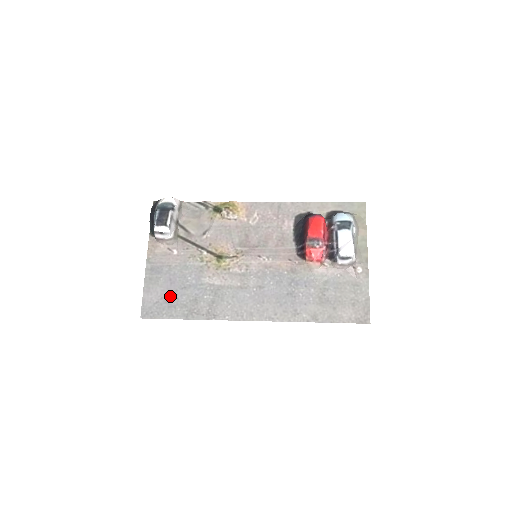
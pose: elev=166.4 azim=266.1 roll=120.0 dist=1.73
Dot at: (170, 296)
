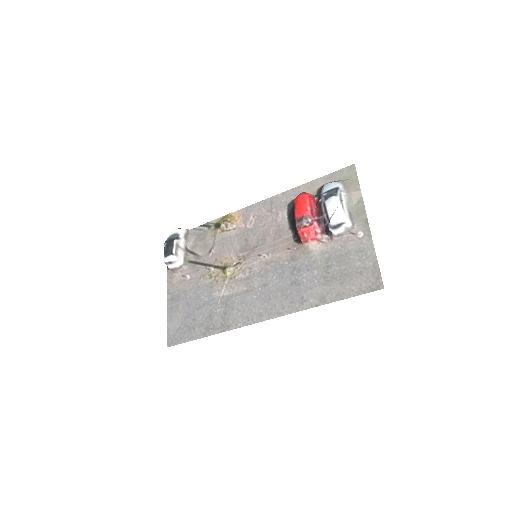
Dot at: (189, 319)
